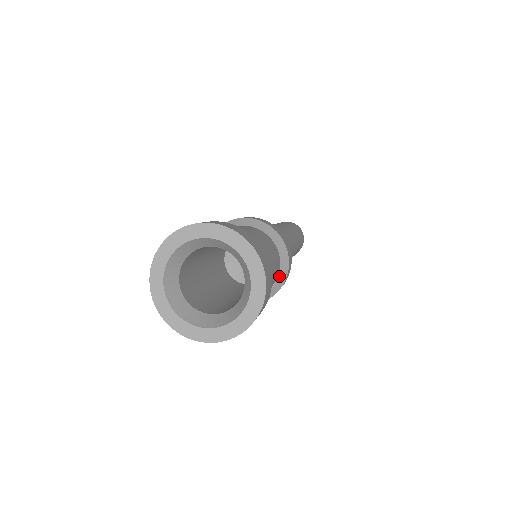
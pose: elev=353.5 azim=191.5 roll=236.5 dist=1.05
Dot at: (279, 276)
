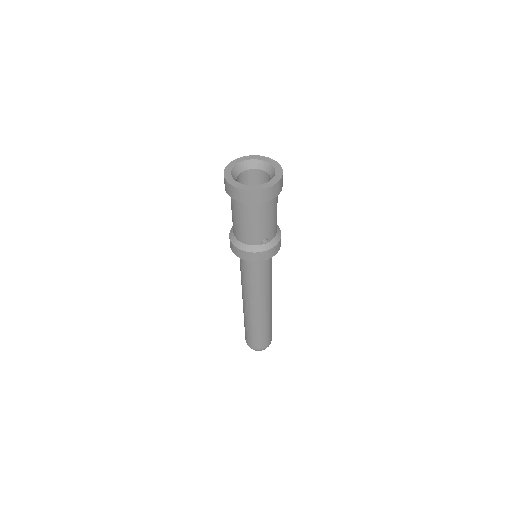
Dot at: (270, 242)
